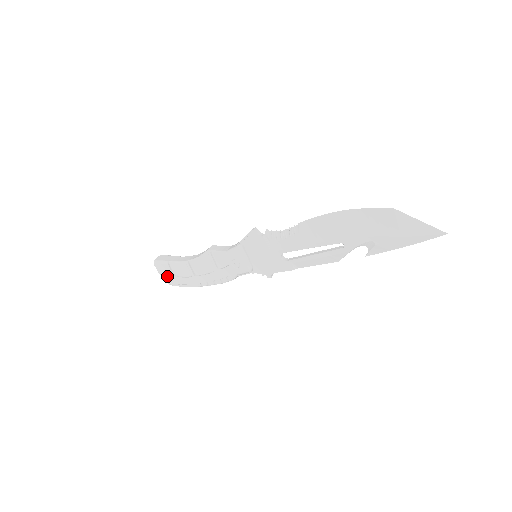
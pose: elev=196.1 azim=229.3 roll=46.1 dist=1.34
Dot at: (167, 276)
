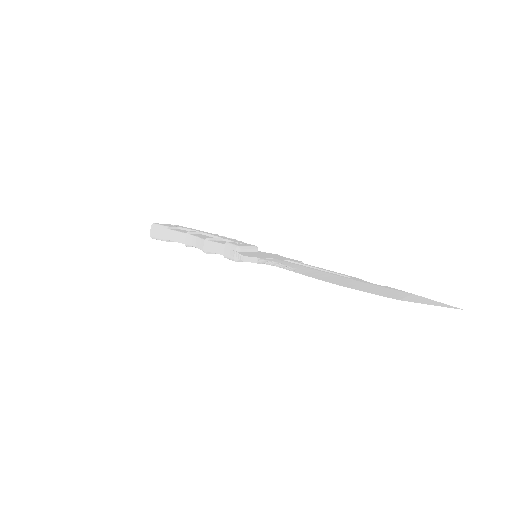
Dot at: occluded
